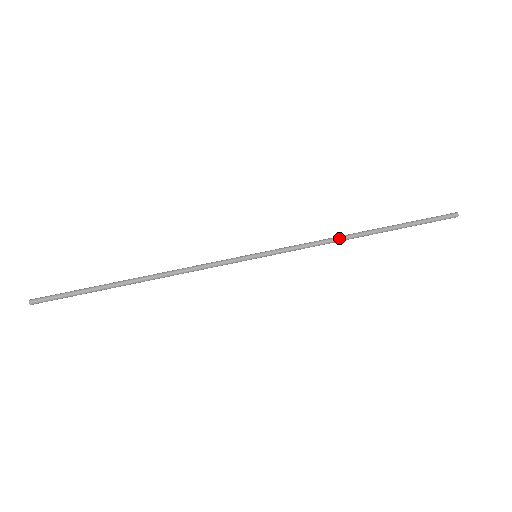
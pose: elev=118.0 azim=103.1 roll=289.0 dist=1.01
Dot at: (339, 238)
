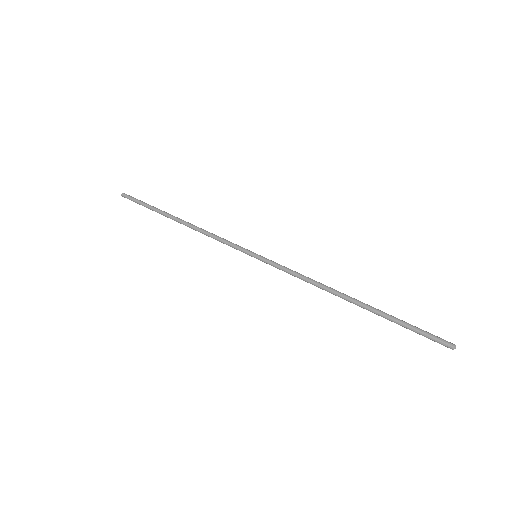
Dot at: (324, 287)
